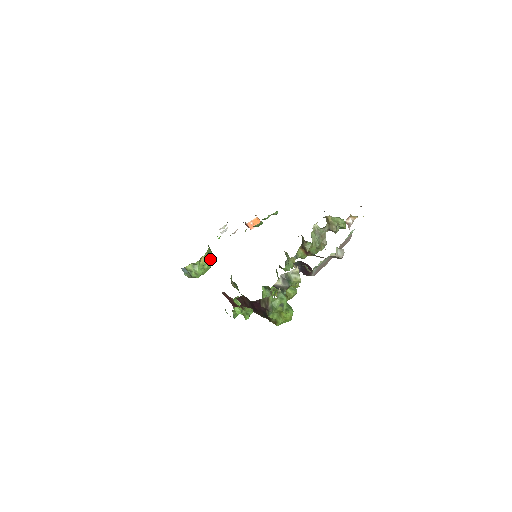
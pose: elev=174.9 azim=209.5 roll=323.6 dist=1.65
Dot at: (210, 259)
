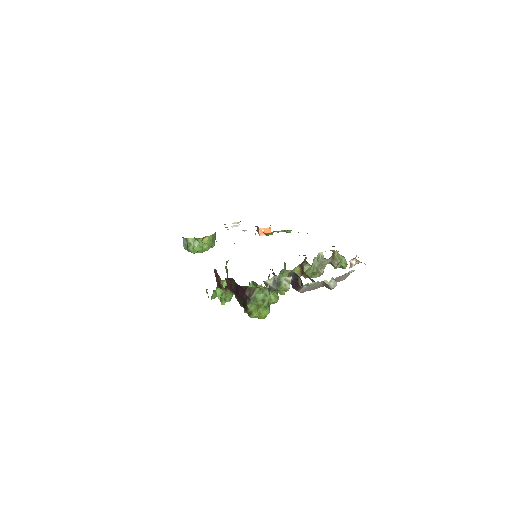
Dot at: (212, 242)
